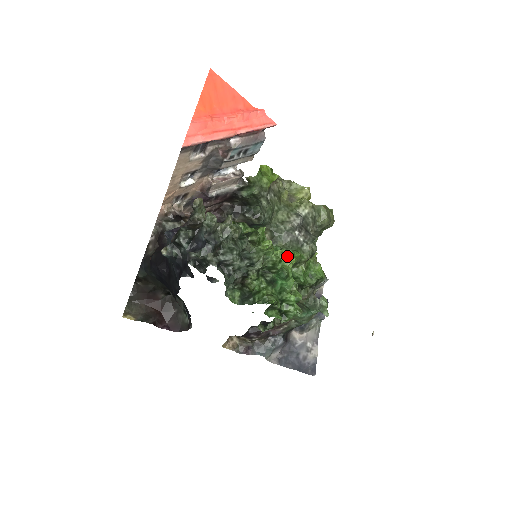
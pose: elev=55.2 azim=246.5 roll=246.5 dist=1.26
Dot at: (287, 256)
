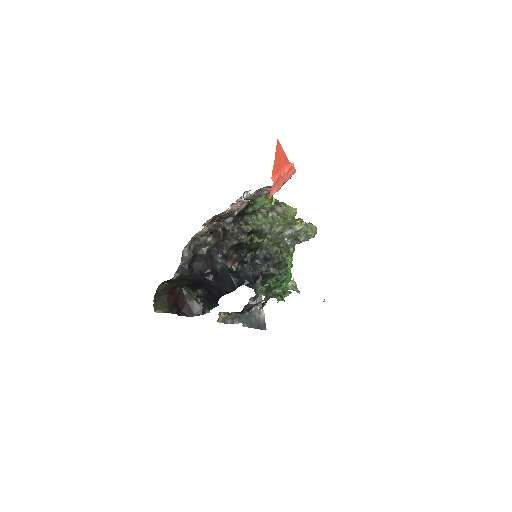
Dot at: (288, 258)
